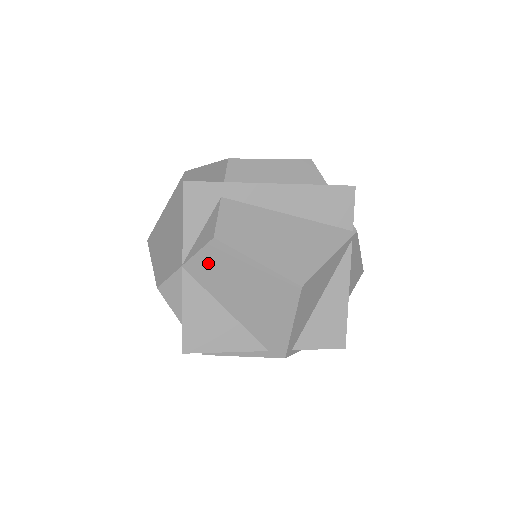
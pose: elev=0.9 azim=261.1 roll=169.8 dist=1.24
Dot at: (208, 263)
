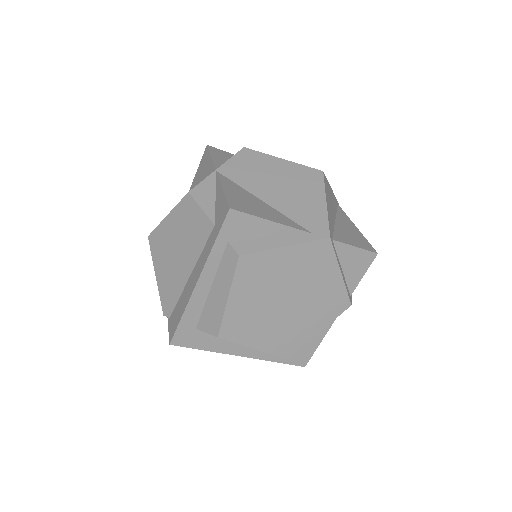
Dot at: (240, 165)
